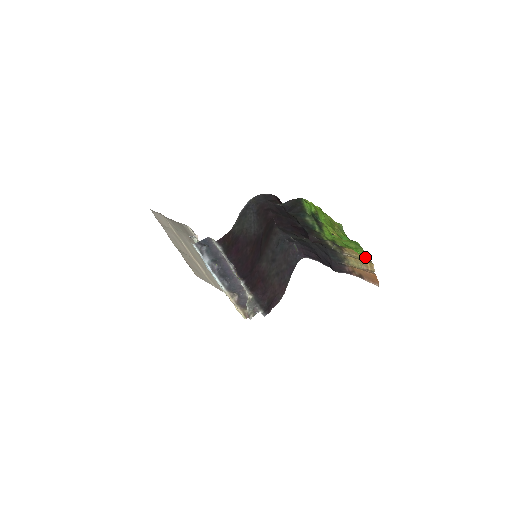
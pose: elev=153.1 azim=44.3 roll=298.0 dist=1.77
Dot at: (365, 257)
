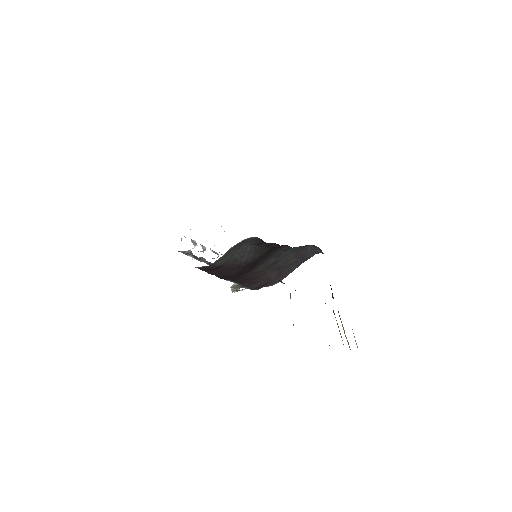
Dot at: occluded
